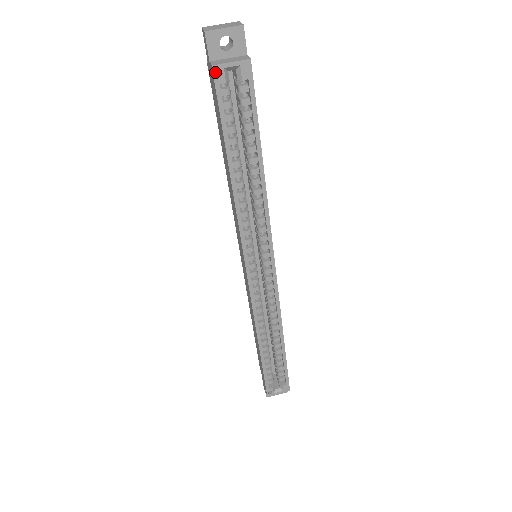
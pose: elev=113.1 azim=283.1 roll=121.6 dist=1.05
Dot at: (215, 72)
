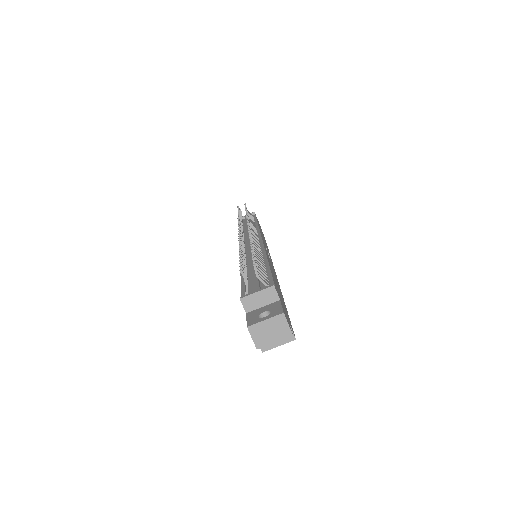
Dot at: (264, 349)
